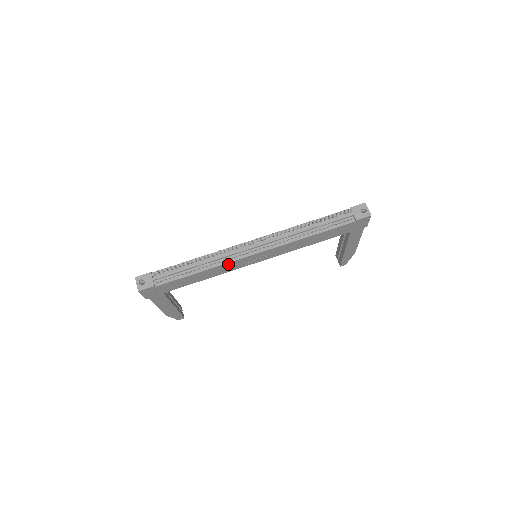
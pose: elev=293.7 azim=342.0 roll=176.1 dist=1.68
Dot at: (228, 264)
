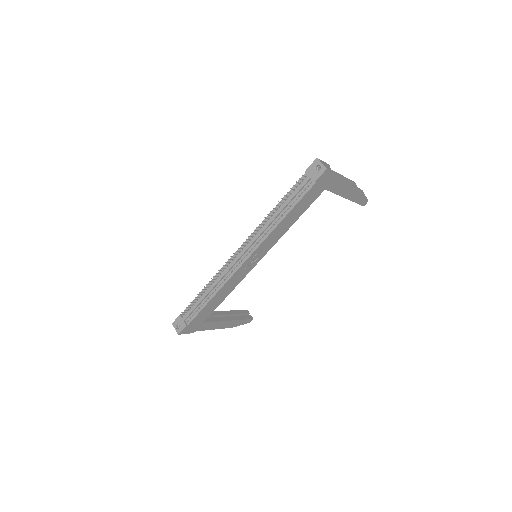
Dot at: (230, 280)
